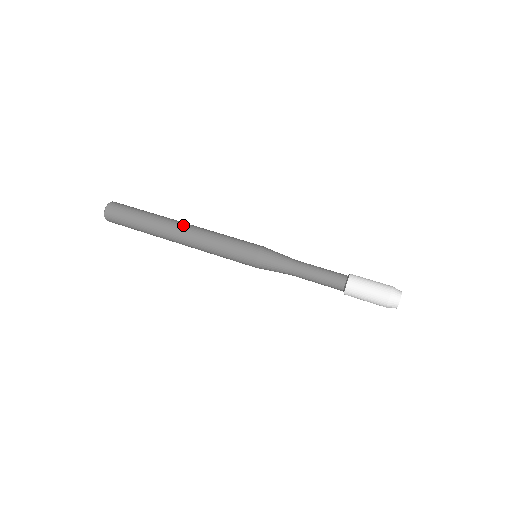
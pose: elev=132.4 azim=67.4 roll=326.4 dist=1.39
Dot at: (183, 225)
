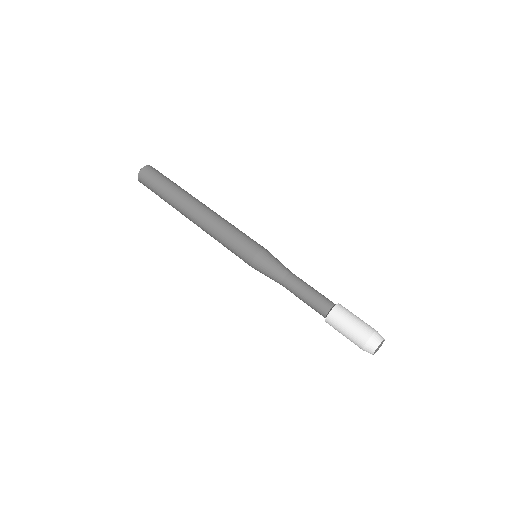
Dot at: (195, 210)
